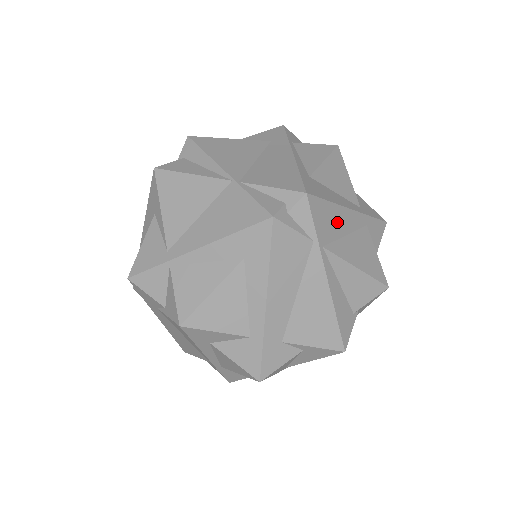
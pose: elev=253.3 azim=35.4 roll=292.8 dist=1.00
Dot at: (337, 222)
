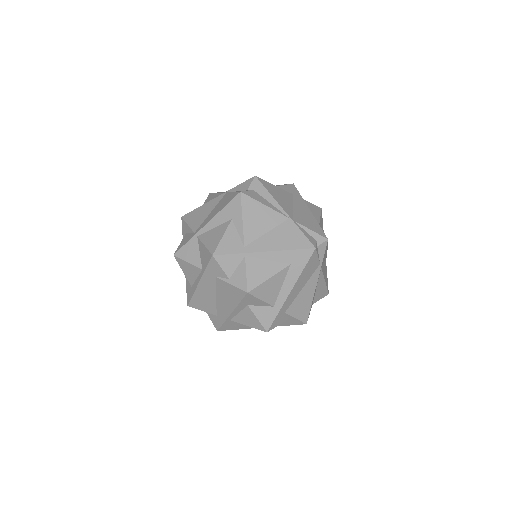
Dot at: occluded
